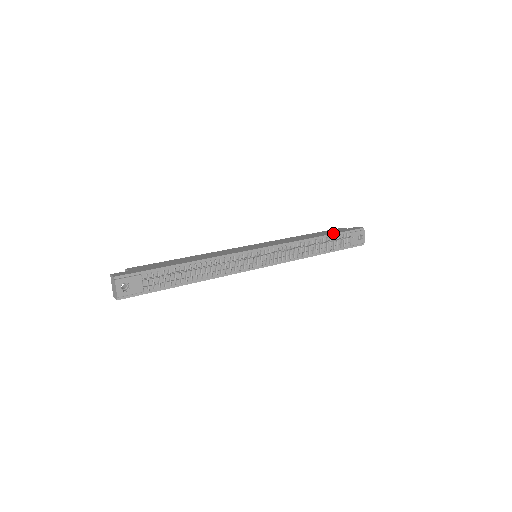
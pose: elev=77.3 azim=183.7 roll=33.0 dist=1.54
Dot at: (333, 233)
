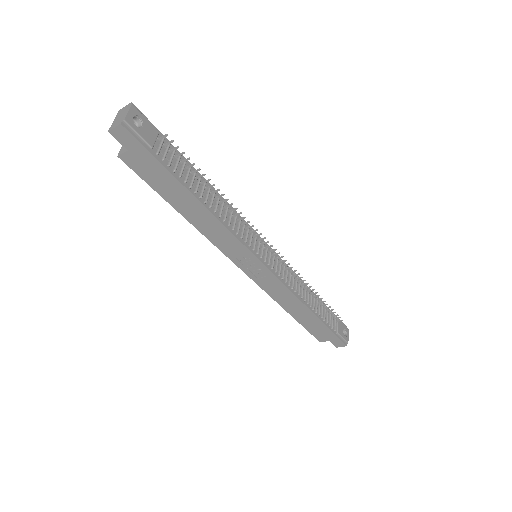
Dot at: occluded
